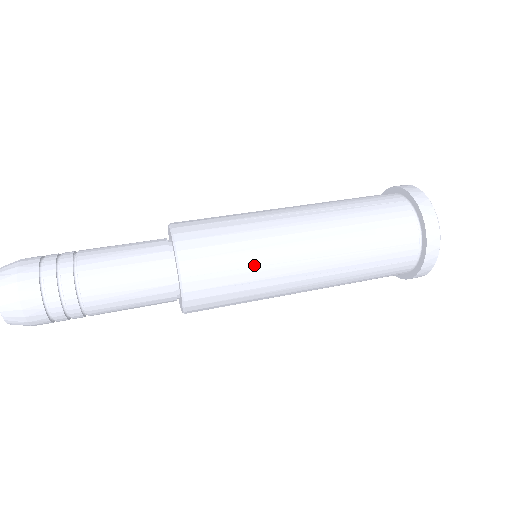
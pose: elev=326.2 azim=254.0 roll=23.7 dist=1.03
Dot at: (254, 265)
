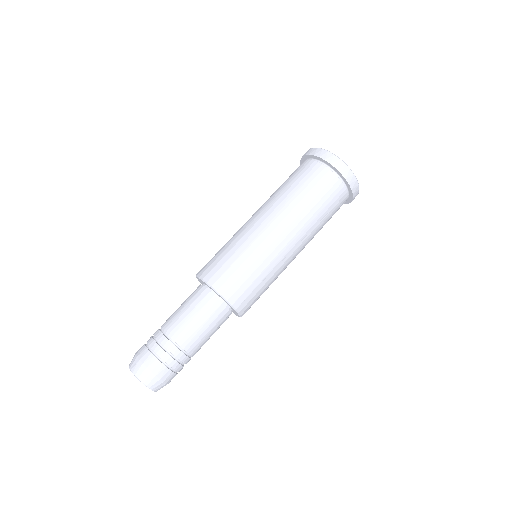
Dot at: occluded
